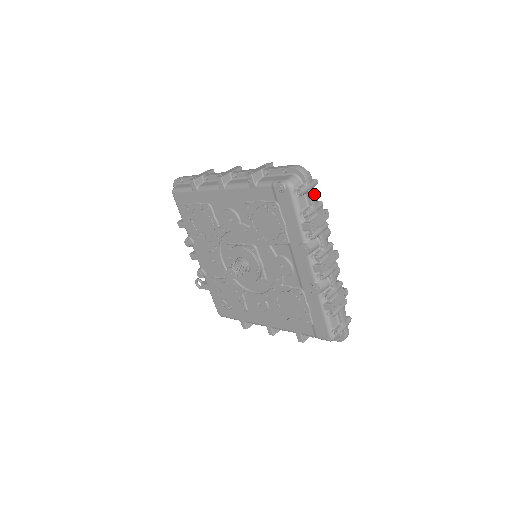
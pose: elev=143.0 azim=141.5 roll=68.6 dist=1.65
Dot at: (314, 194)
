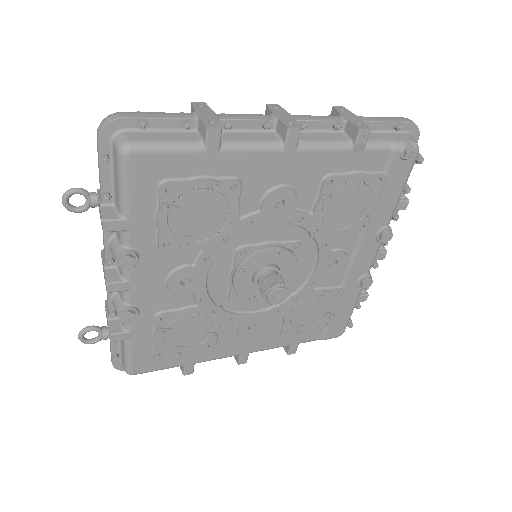
Dot at: occluded
